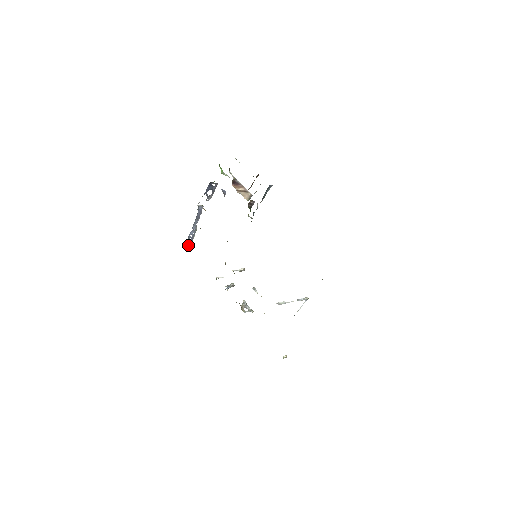
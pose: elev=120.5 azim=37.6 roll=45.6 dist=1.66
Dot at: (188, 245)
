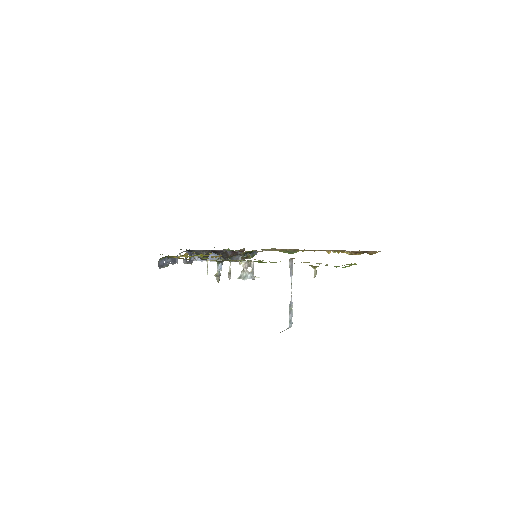
Dot at: (160, 263)
